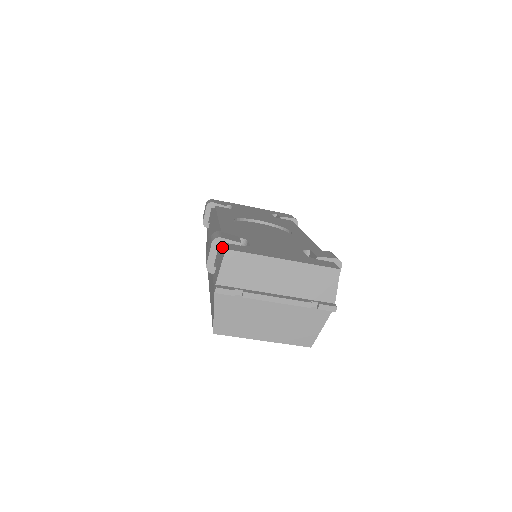
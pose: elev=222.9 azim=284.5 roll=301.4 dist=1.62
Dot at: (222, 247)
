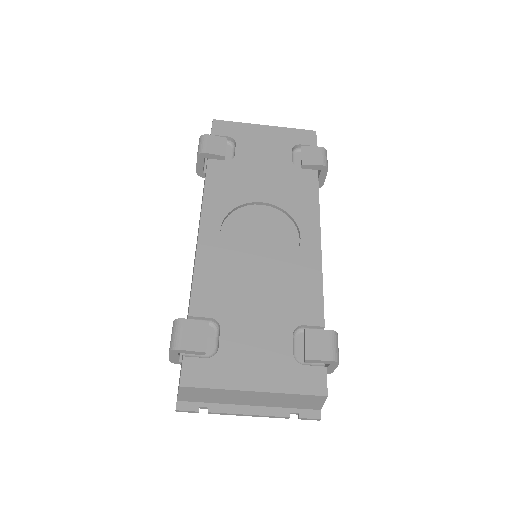
Dot at: occluded
